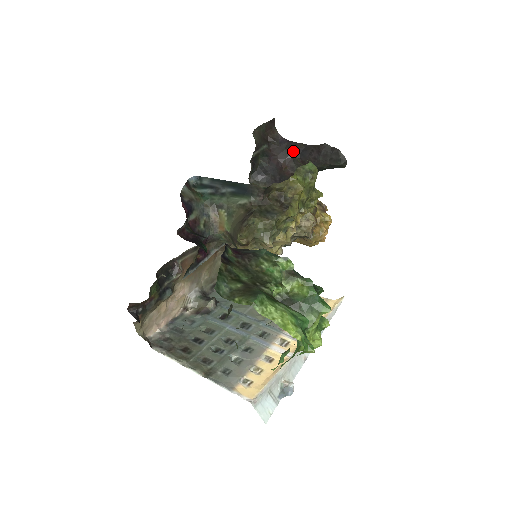
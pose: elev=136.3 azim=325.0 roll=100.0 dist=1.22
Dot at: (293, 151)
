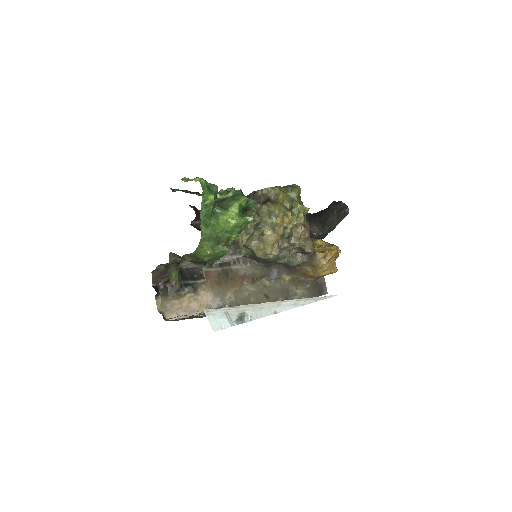
Dot at: (314, 217)
